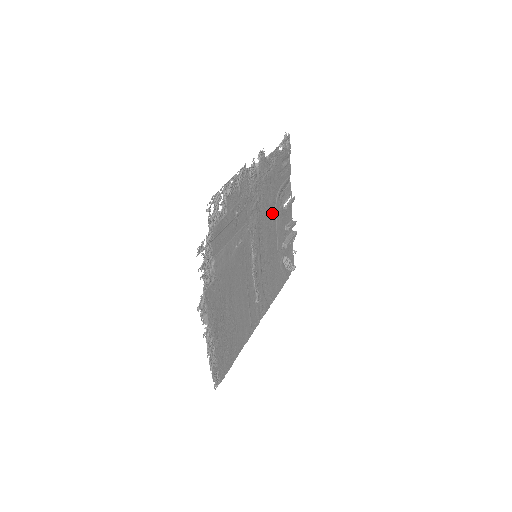
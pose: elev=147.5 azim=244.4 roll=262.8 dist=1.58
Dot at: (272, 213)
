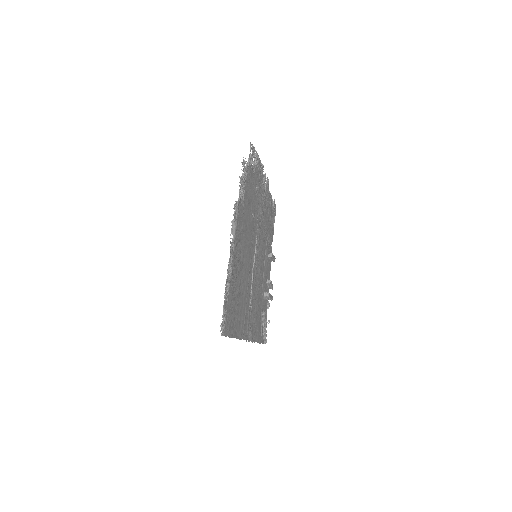
Dot at: (264, 244)
